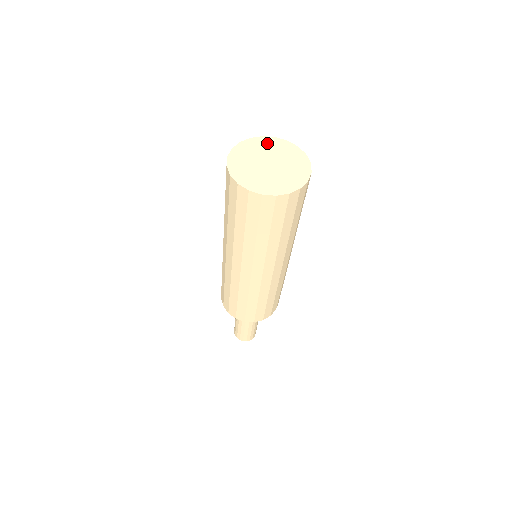
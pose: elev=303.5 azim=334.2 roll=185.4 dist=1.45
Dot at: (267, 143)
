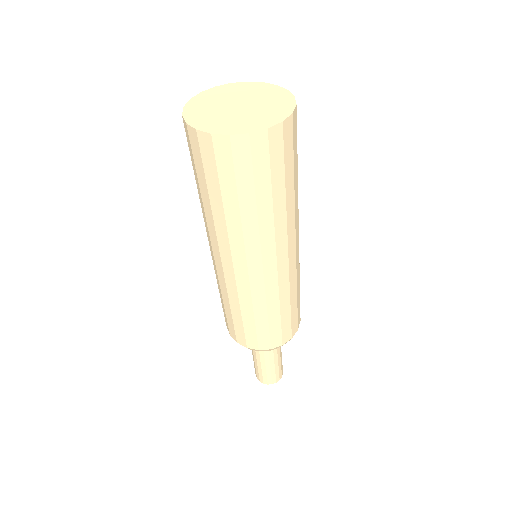
Dot at: (213, 94)
